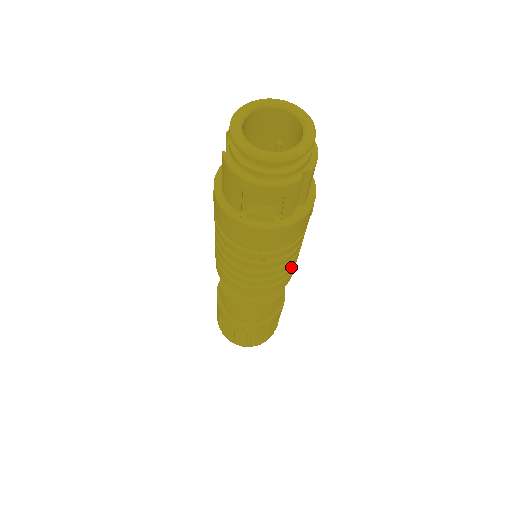
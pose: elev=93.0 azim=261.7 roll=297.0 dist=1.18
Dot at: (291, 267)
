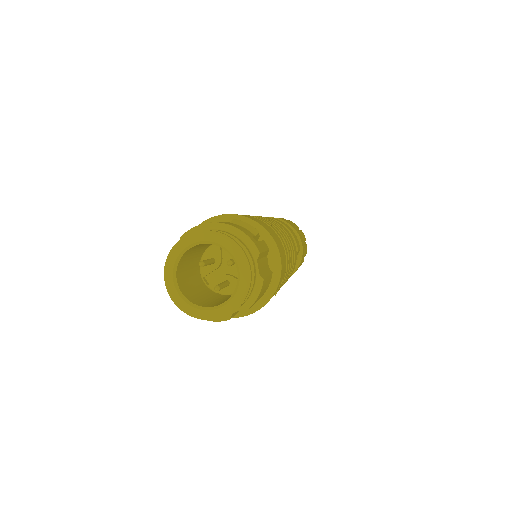
Dot at: occluded
